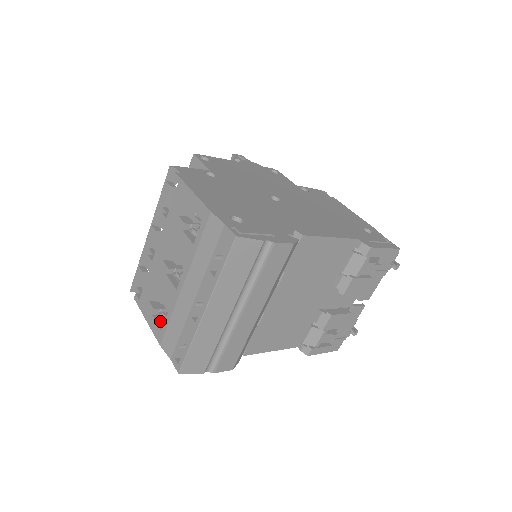
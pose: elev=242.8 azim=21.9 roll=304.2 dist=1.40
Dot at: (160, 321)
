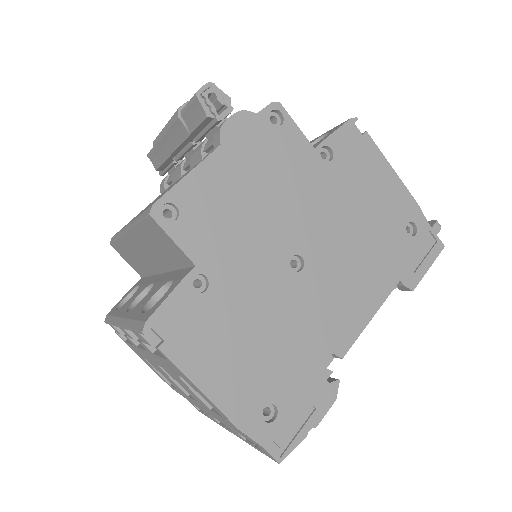
Dot at: occluded
